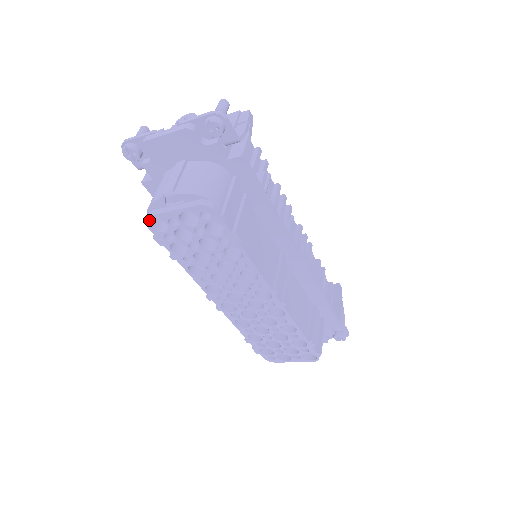
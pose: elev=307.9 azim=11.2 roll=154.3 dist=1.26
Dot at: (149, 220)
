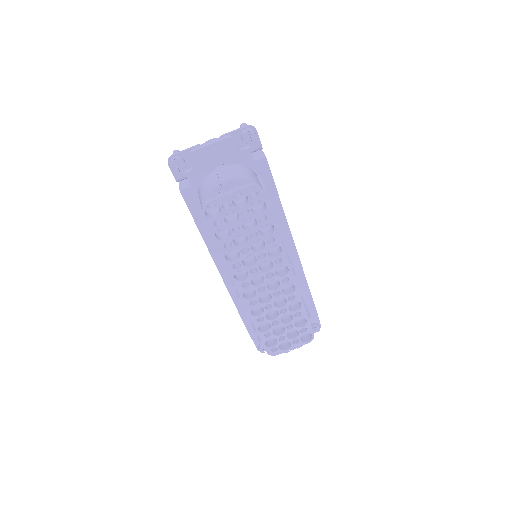
Dot at: (205, 208)
